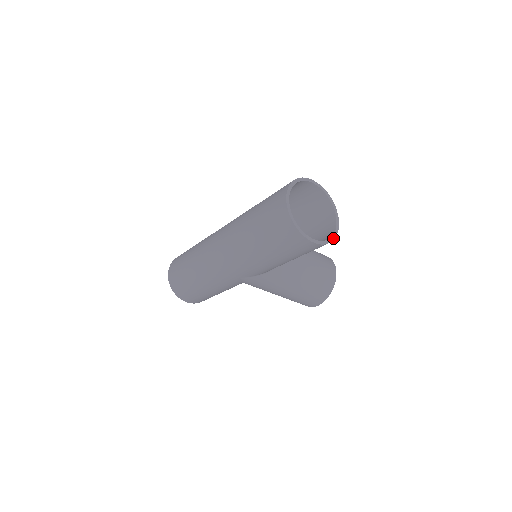
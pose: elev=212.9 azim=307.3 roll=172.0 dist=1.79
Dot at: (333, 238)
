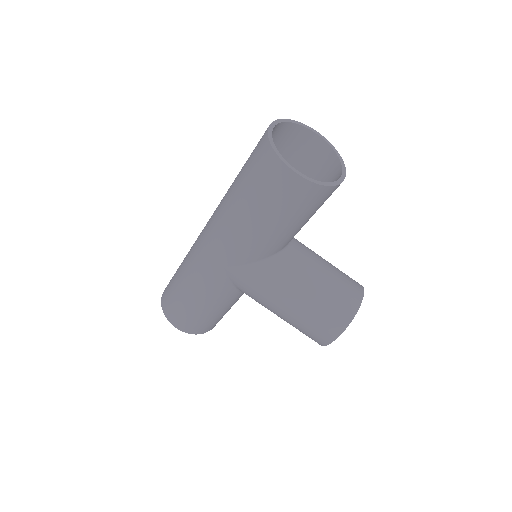
Dot at: (331, 184)
